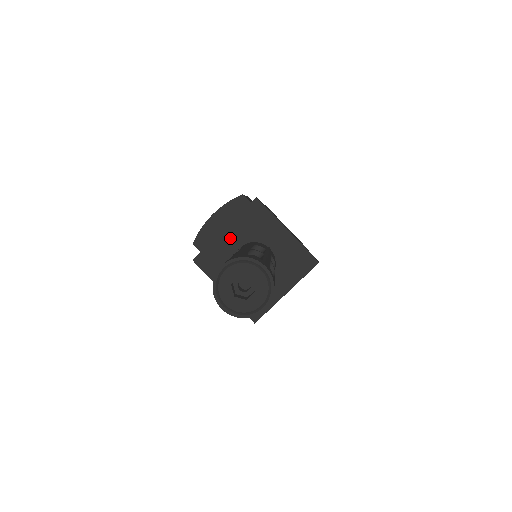
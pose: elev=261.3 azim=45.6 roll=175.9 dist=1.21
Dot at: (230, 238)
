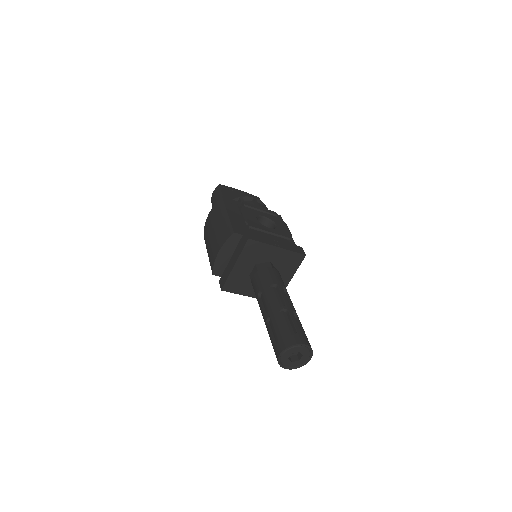
Dot at: (241, 268)
